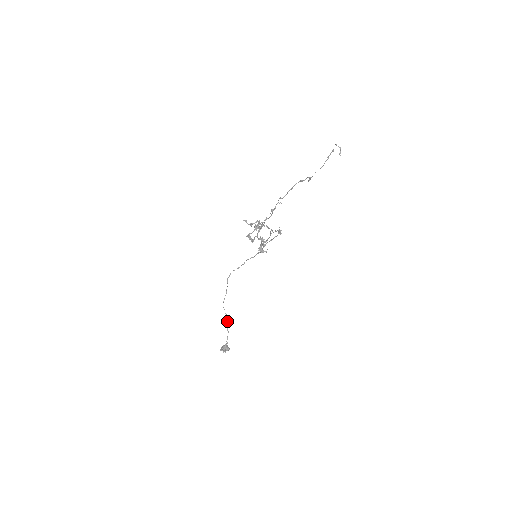
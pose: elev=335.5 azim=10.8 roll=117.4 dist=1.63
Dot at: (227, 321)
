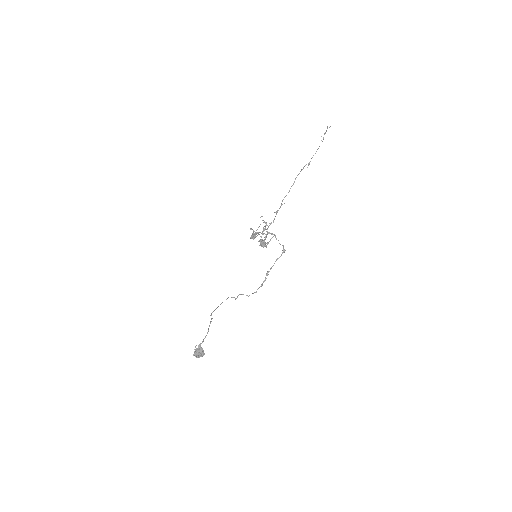
Dot at: occluded
